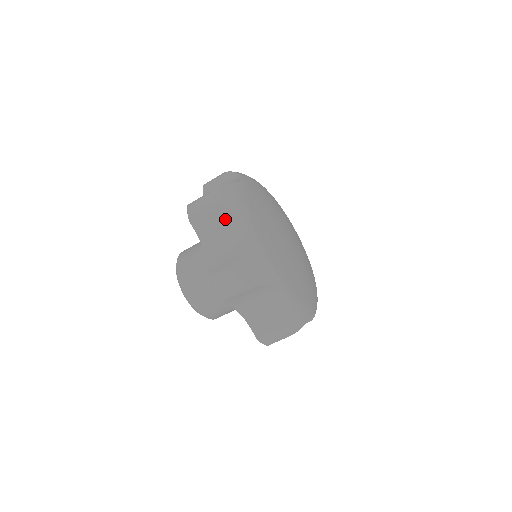
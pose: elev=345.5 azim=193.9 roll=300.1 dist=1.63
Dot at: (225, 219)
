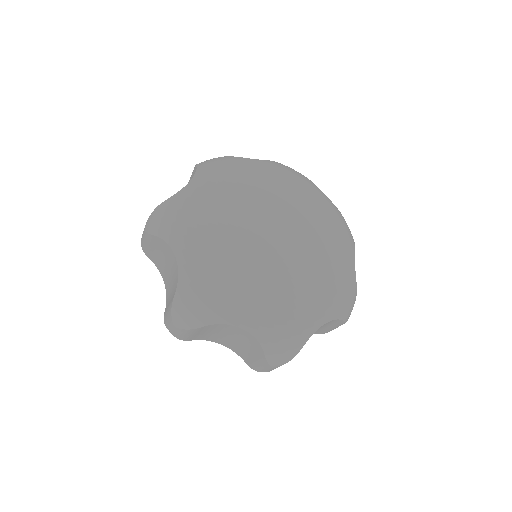
Dot at: (162, 249)
